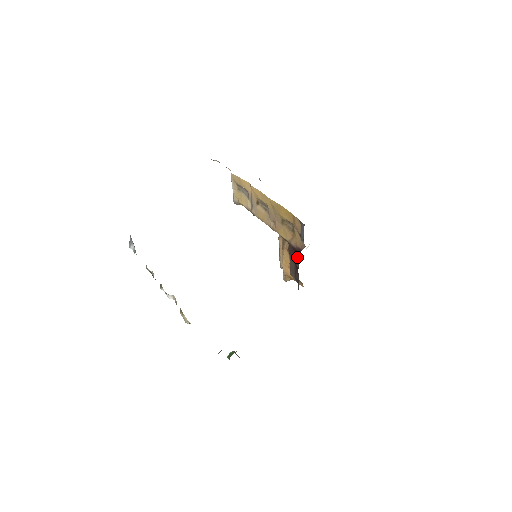
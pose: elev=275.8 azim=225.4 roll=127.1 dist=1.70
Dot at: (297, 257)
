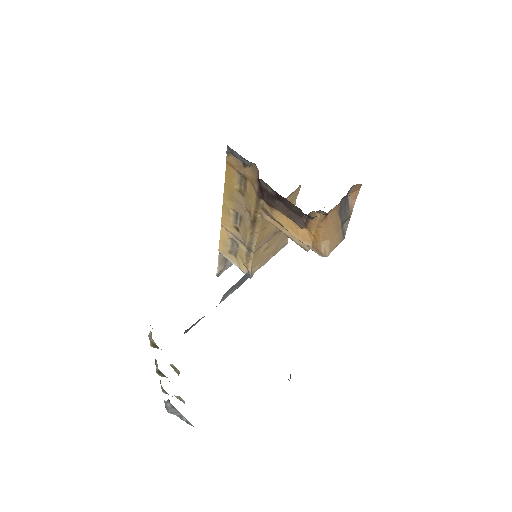
Dot at: (261, 183)
